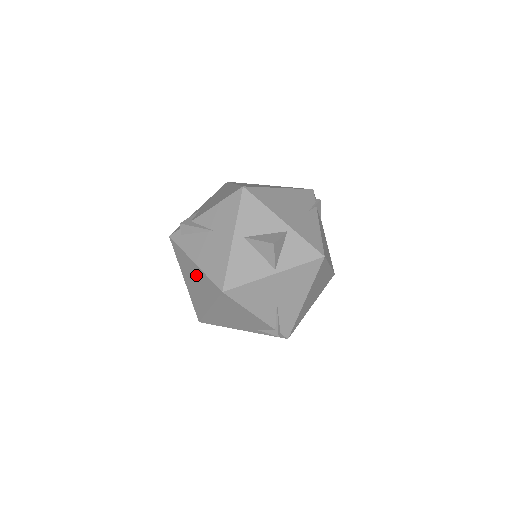
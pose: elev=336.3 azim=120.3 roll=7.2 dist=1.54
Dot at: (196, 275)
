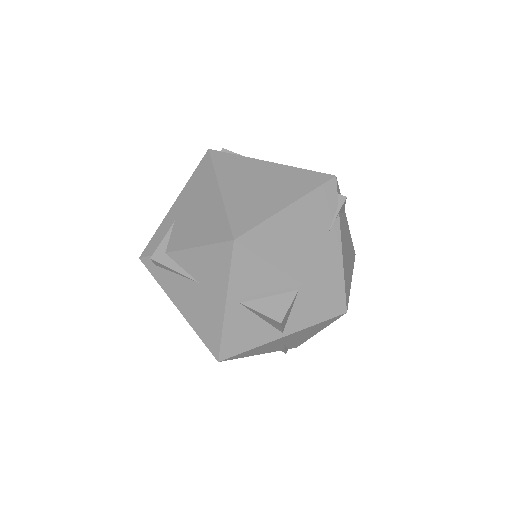
Dot at: occluded
